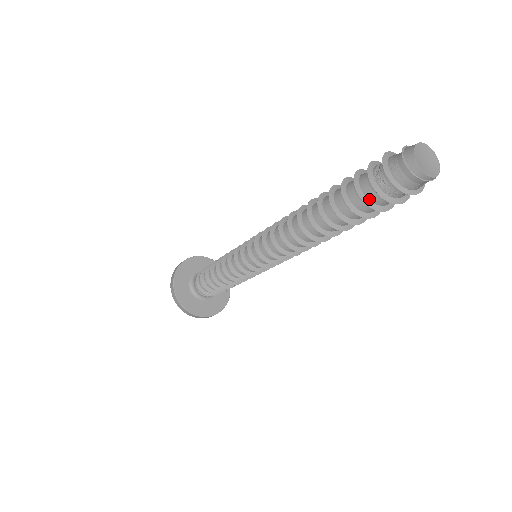
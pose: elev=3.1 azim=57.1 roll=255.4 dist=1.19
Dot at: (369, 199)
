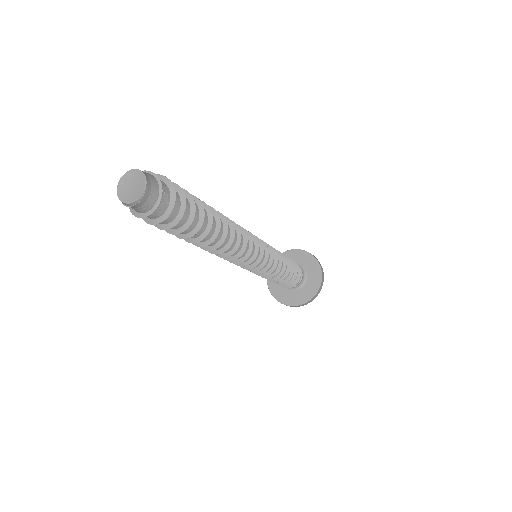
Dot at: occluded
